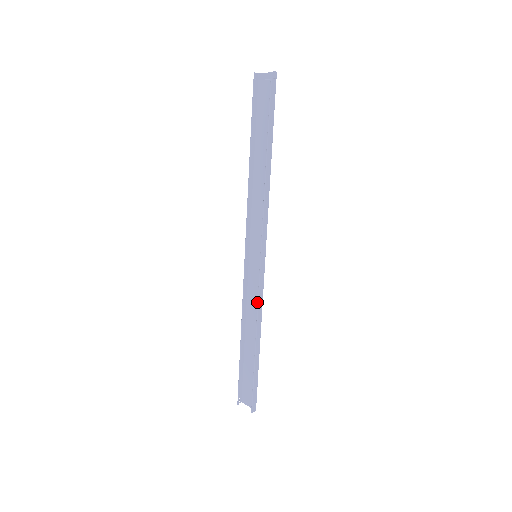
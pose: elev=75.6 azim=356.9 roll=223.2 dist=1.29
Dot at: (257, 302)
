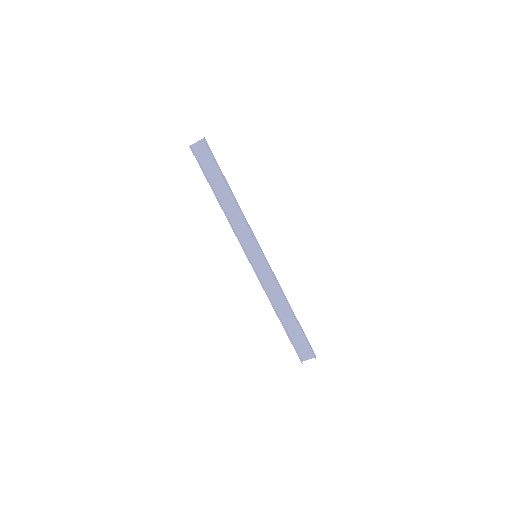
Dot at: (274, 285)
